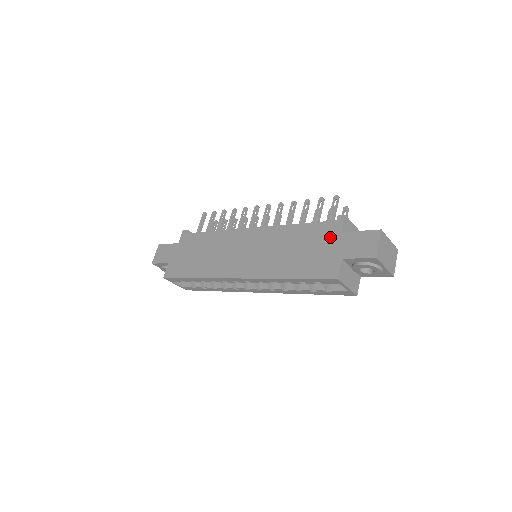
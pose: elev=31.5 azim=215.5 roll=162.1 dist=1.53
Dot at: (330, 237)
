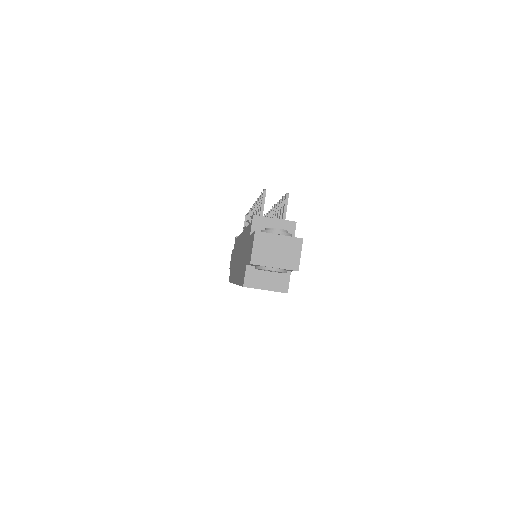
Dot at: (248, 241)
